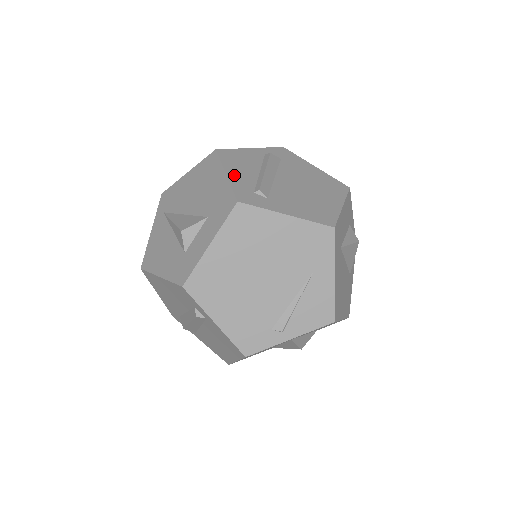
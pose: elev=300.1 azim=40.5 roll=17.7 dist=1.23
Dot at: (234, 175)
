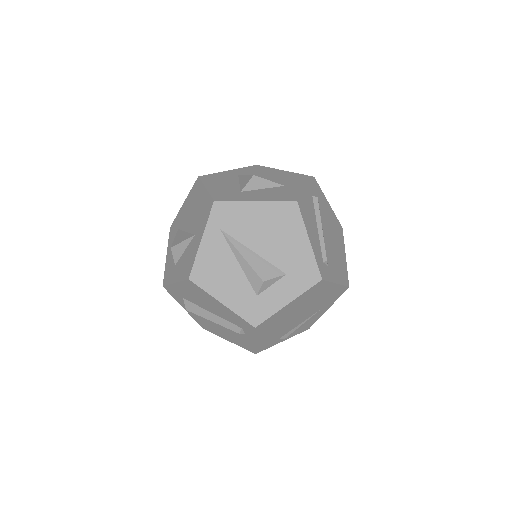
Dot at: (313, 241)
